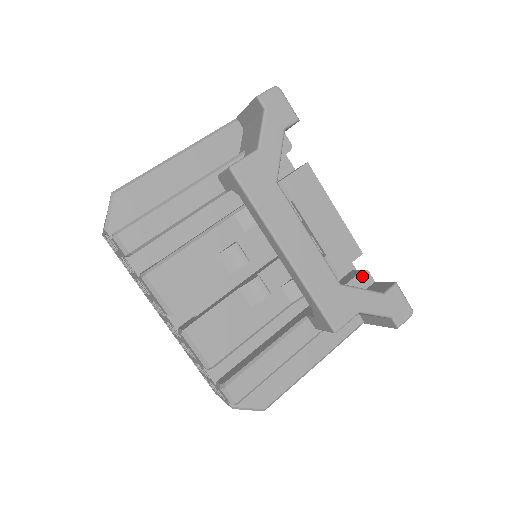
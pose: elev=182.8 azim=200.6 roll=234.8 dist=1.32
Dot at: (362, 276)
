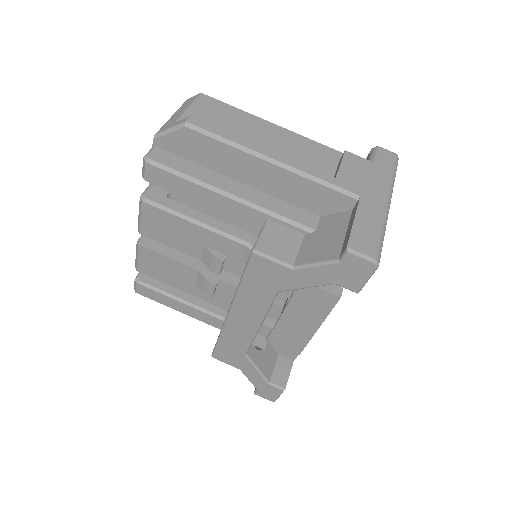
Dot at: (290, 352)
